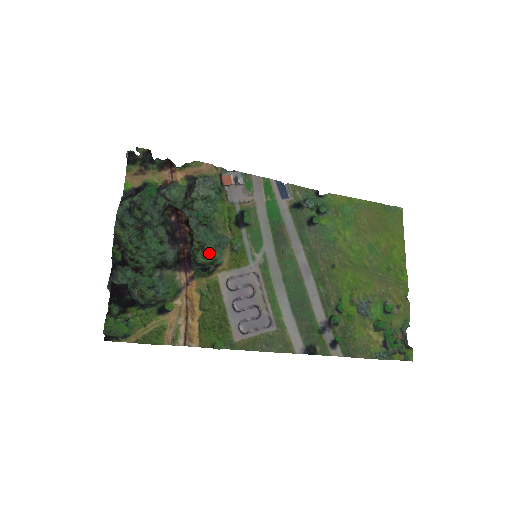
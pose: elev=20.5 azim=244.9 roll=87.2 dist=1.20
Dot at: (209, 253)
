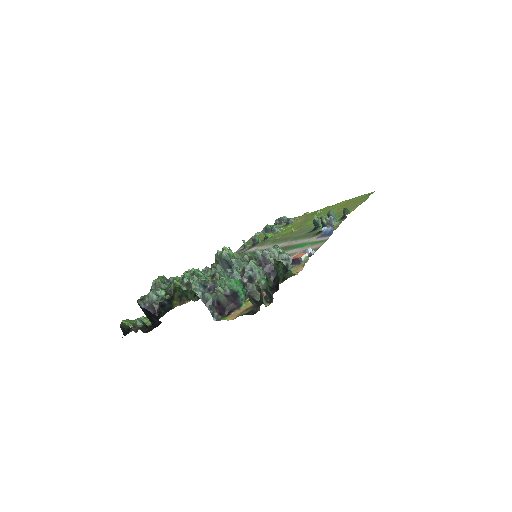
Dot at: occluded
